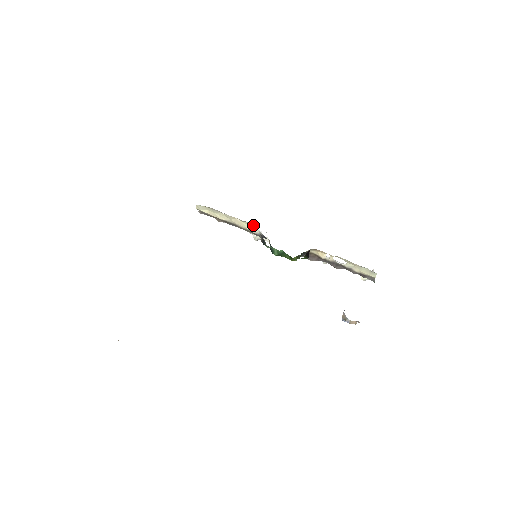
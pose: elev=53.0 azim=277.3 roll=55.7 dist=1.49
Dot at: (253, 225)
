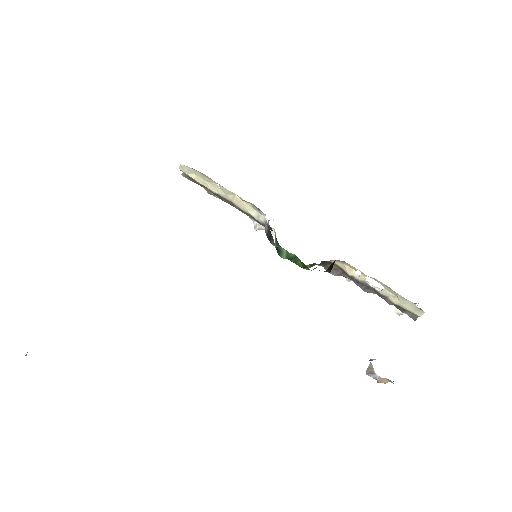
Dot at: (259, 209)
